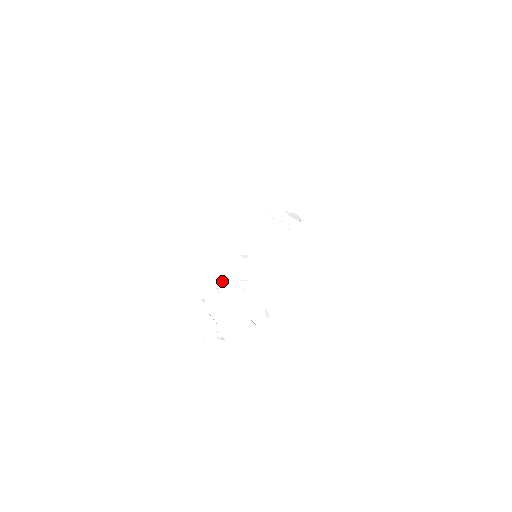
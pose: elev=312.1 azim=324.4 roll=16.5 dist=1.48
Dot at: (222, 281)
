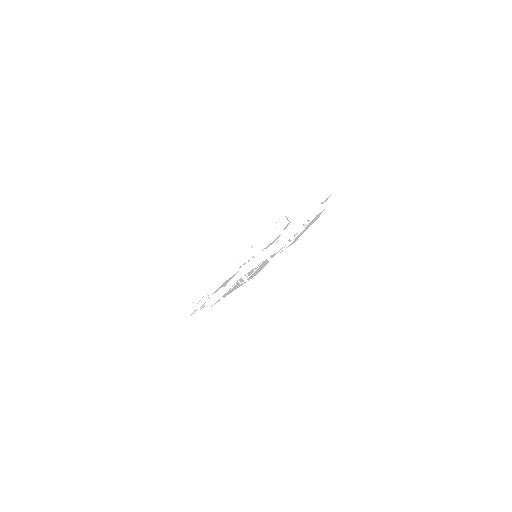
Dot at: occluded
